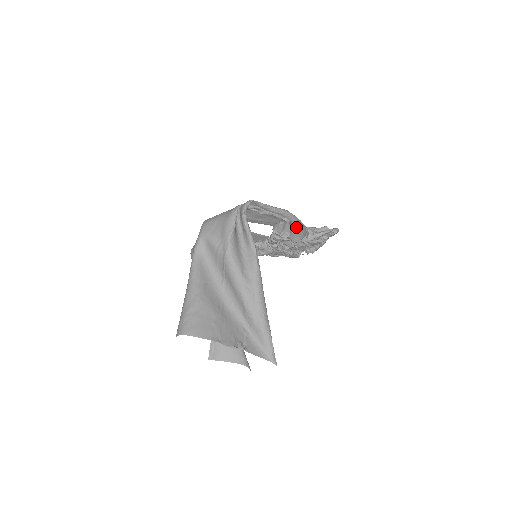
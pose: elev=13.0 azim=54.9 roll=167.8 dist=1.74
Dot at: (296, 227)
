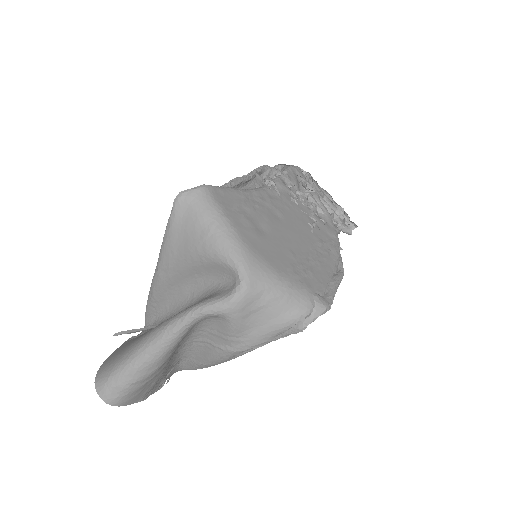
Dot at: occluded
